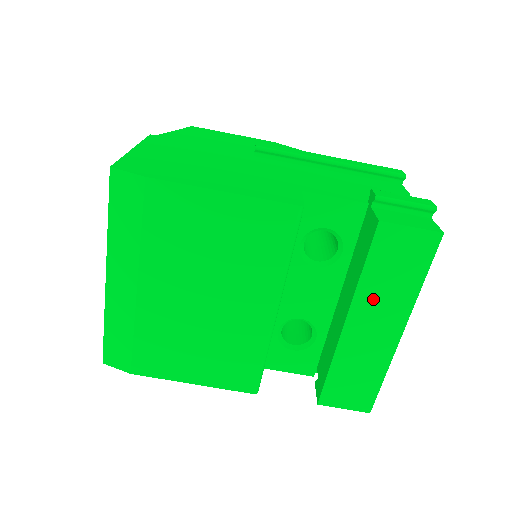
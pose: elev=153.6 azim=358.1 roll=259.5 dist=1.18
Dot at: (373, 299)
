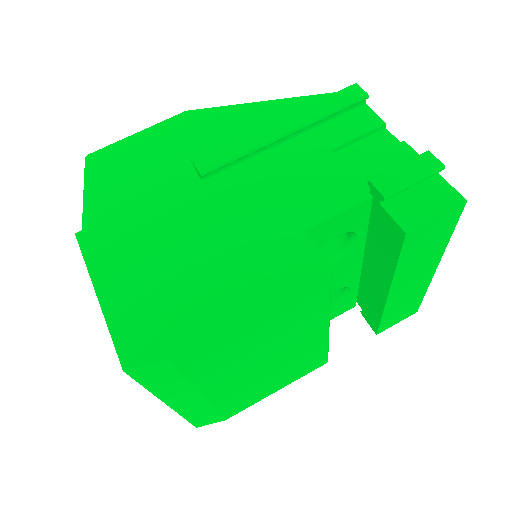
Dot at: (409, 271)
